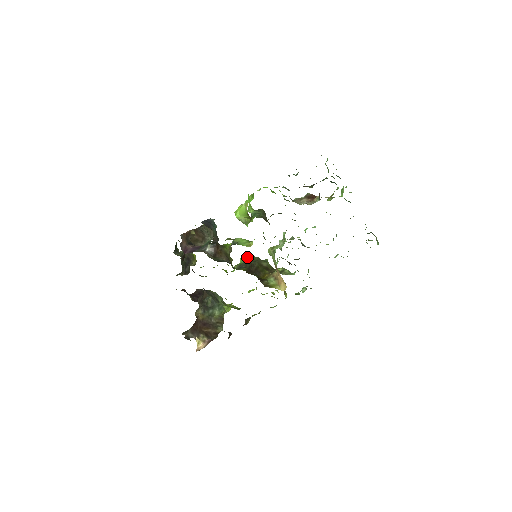
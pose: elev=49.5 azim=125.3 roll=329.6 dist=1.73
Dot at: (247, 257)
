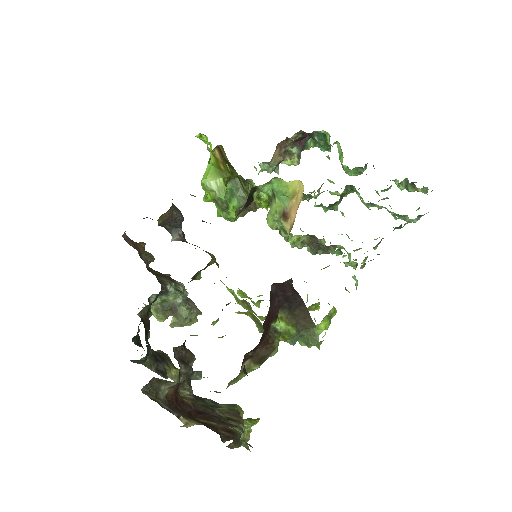
Dot at: occluded
